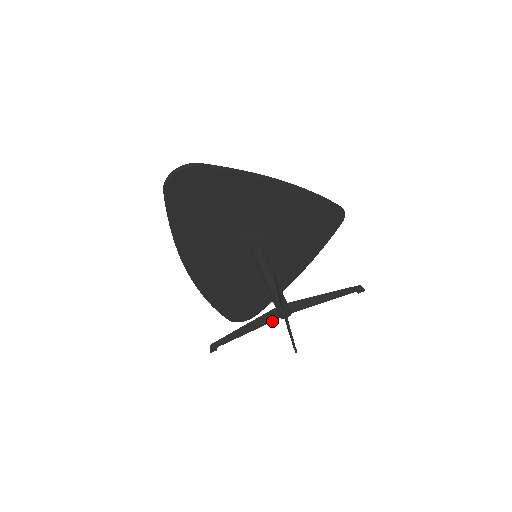
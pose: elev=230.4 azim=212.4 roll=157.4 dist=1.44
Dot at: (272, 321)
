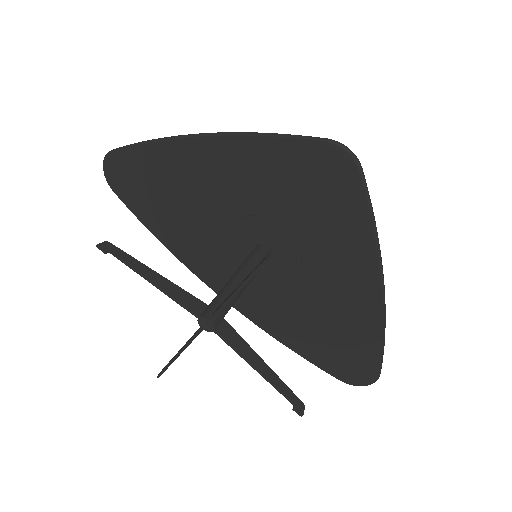
Dot at: (197, 334)
